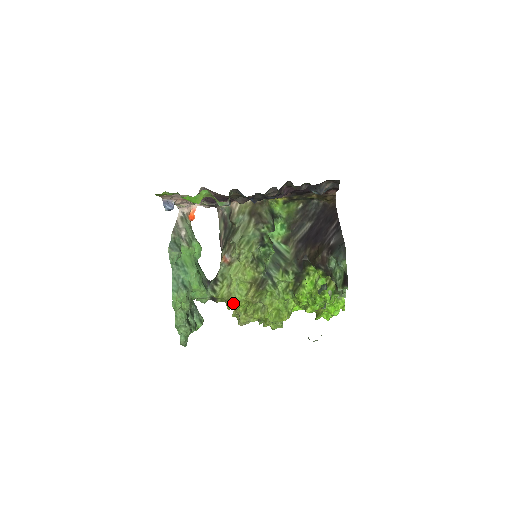
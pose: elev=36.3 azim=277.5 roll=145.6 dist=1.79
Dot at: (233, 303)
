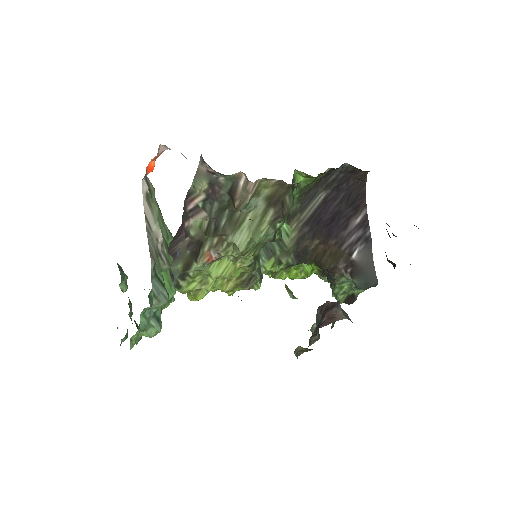
Dot at: (202, 297)
